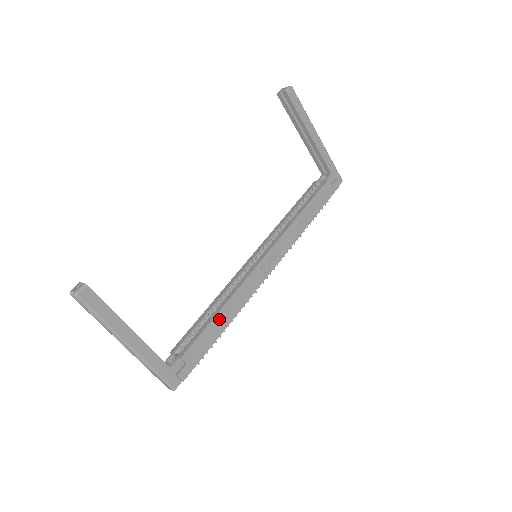
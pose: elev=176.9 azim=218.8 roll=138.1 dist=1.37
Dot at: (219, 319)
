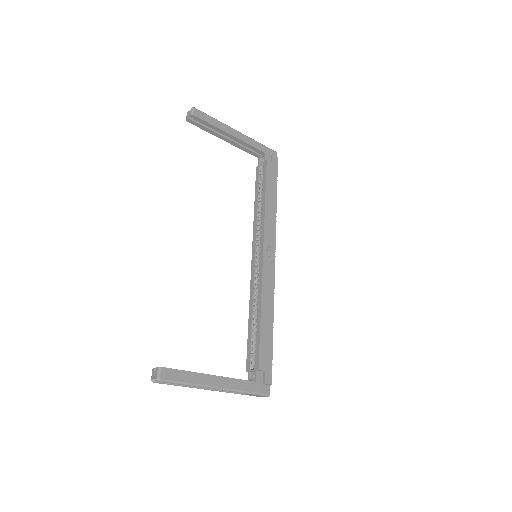
Dot at: (264, 322)
